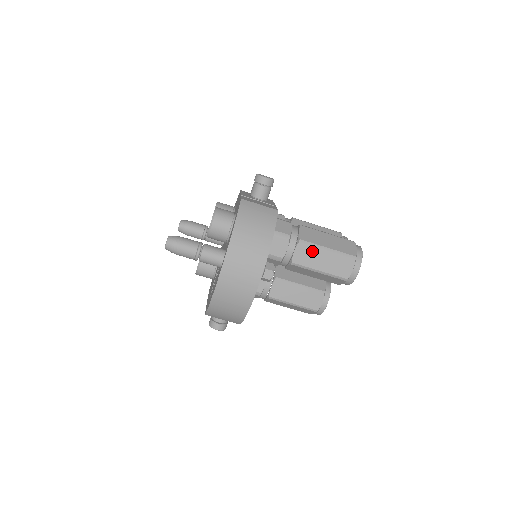
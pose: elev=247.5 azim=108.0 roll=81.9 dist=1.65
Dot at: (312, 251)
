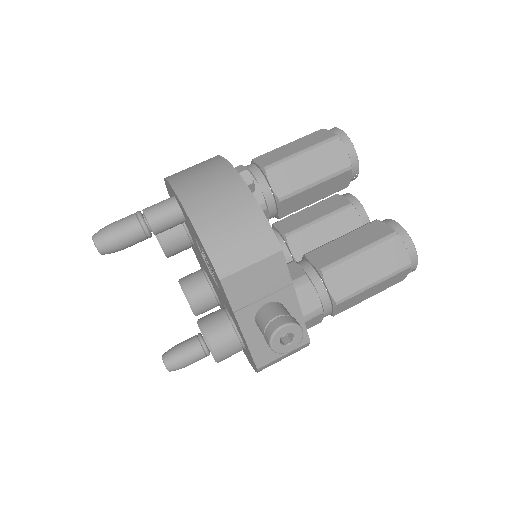
Dot at: (273, 153)
